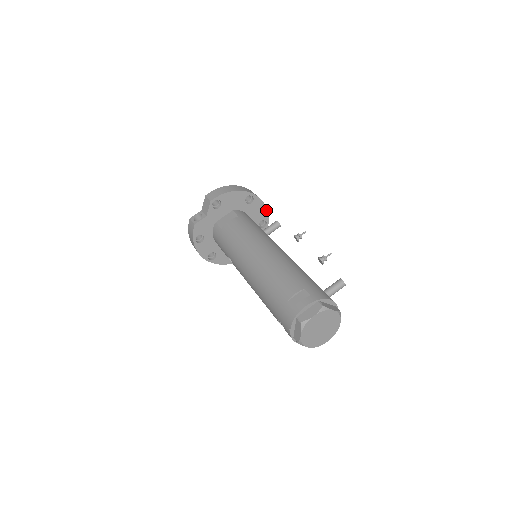
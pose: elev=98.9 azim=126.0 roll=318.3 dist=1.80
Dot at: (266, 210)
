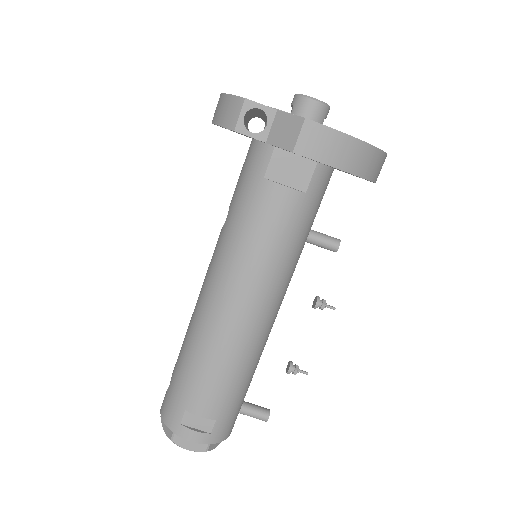
Dot at: occluded
